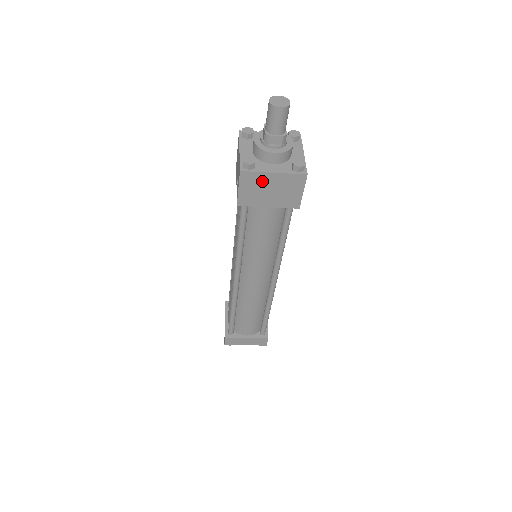
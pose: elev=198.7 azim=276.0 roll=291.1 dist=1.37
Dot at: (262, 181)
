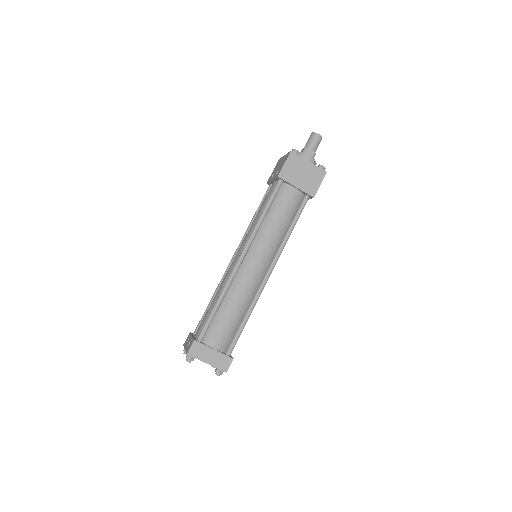
Dot at: (300, 164)
